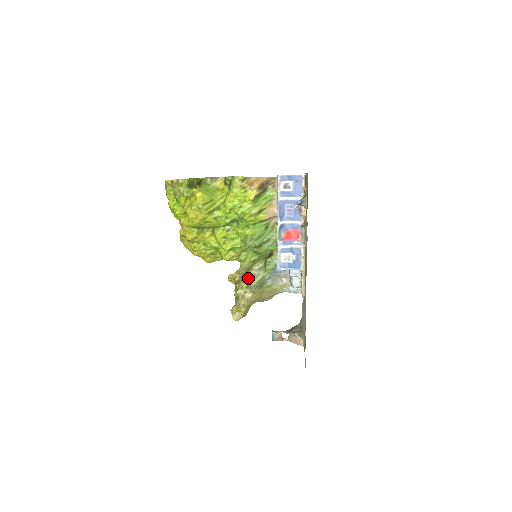
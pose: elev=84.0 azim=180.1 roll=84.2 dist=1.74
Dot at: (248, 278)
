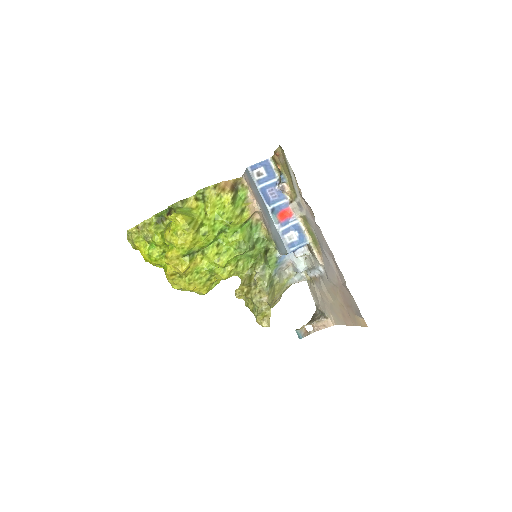
Dot at: (257, 282)
